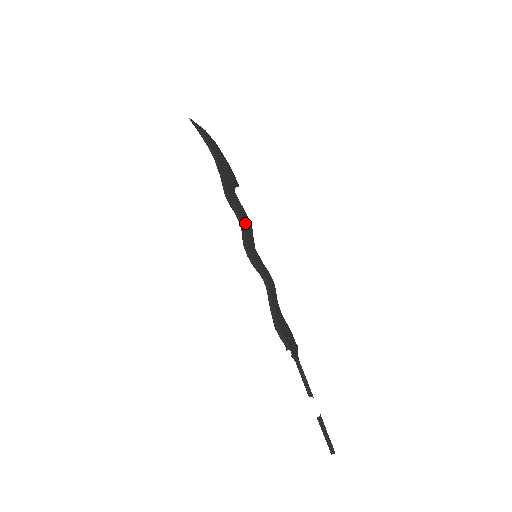
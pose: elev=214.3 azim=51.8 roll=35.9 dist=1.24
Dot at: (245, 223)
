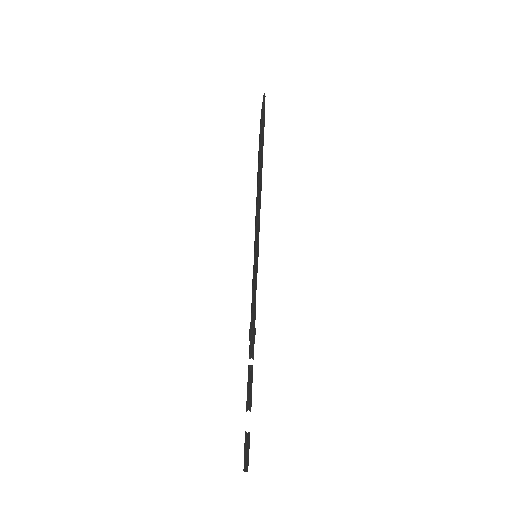
Dot at: occluded
